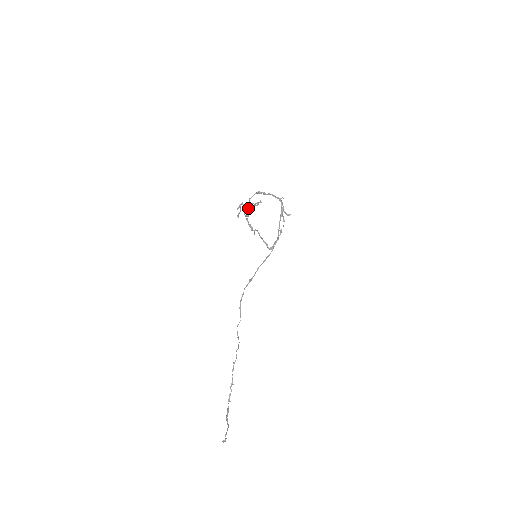
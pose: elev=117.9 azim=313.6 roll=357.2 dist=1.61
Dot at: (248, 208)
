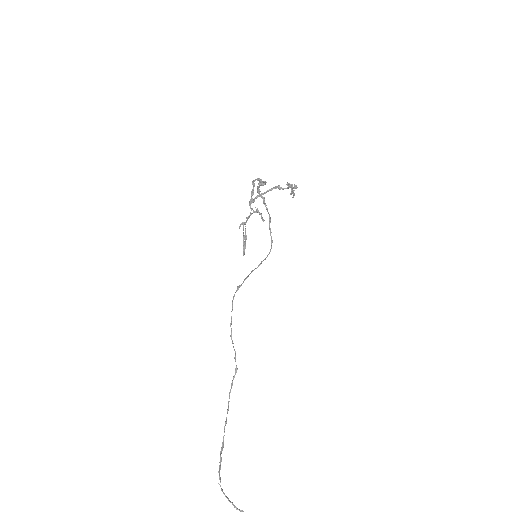
Dot at: (252, 192)
